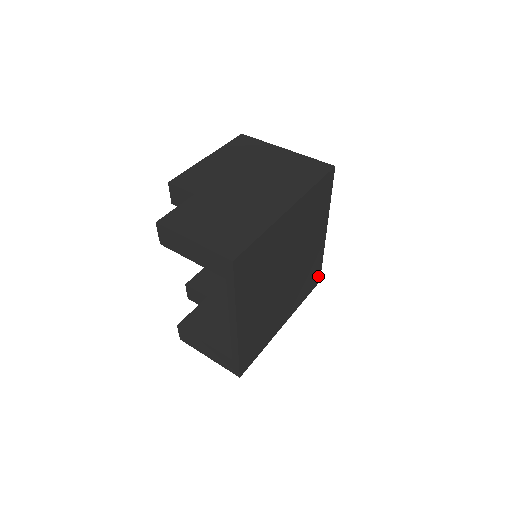
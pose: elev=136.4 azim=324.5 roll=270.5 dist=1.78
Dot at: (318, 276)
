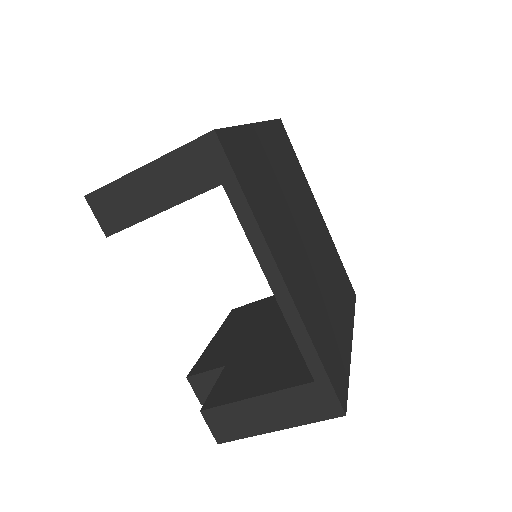
Dot at: (349, 284)
